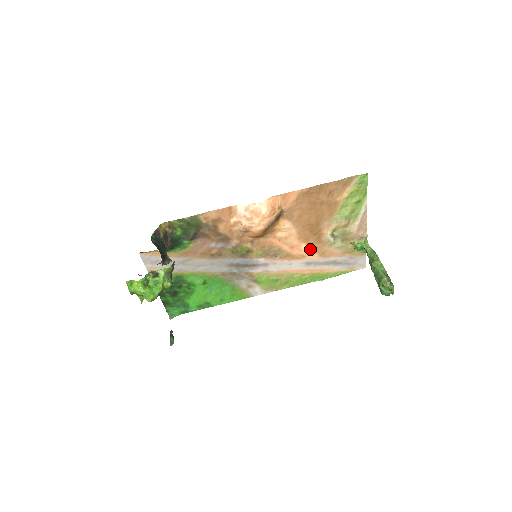
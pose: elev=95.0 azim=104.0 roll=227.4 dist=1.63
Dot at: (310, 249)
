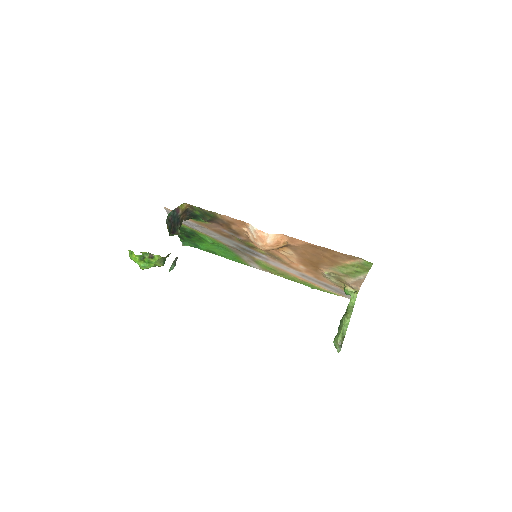
Dot at: (307, 270)
